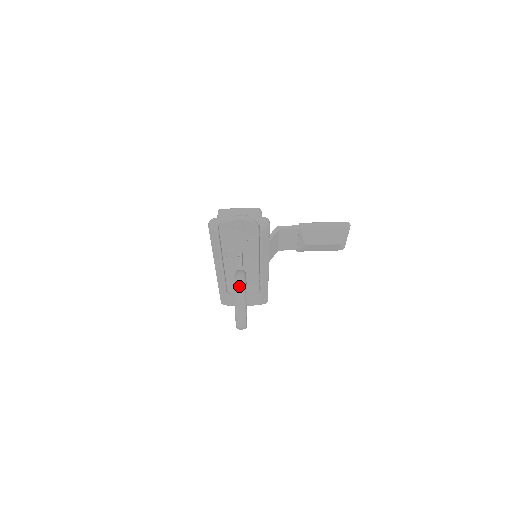
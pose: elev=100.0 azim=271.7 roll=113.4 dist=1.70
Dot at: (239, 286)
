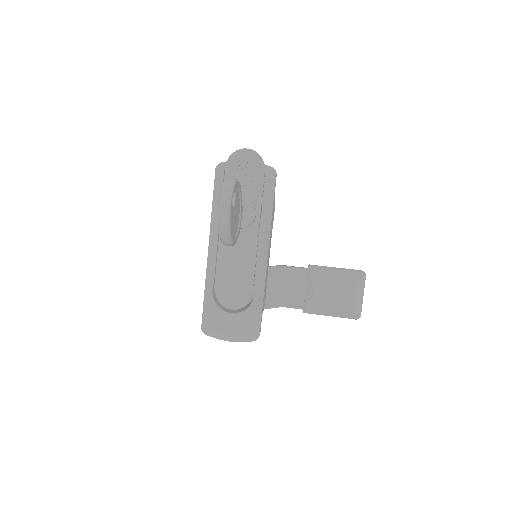
Dot at: occluded
